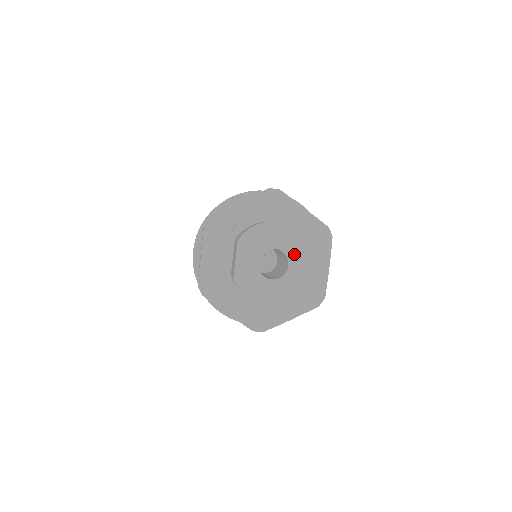
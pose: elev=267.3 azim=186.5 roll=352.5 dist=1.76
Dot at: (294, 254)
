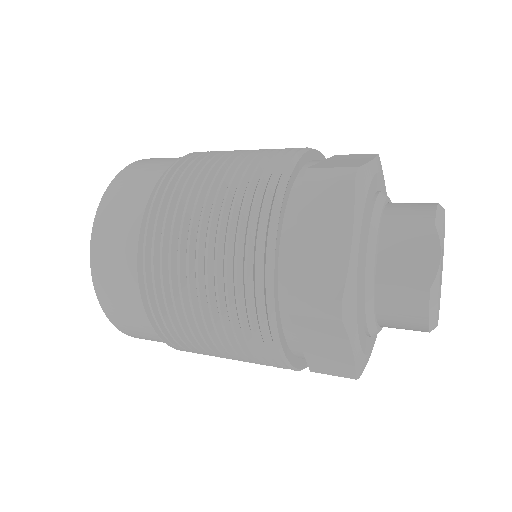
Dot at: occluded
